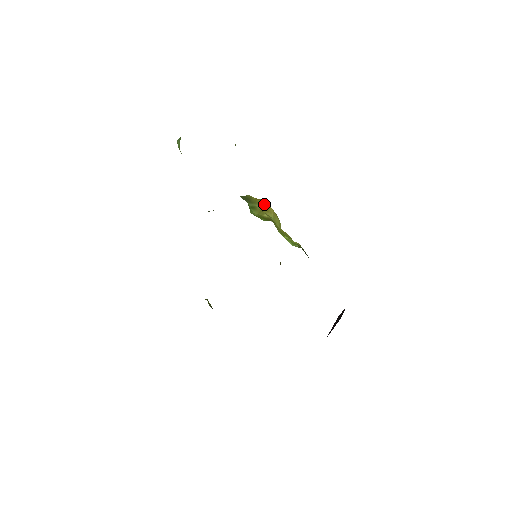
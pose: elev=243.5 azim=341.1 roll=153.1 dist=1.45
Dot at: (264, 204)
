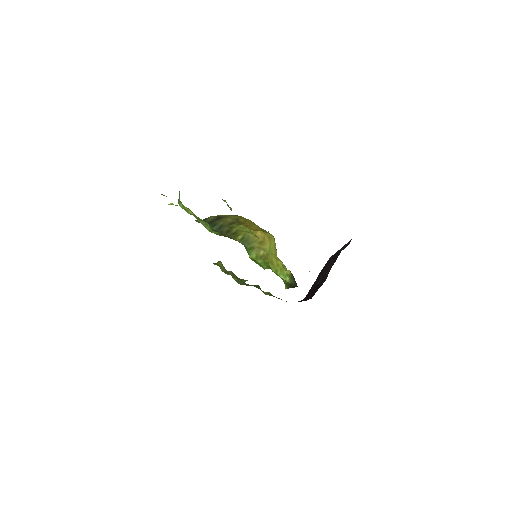
Dot at: (260, 238)
